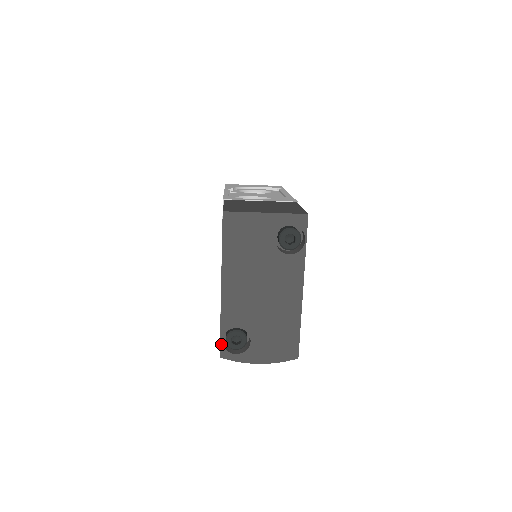
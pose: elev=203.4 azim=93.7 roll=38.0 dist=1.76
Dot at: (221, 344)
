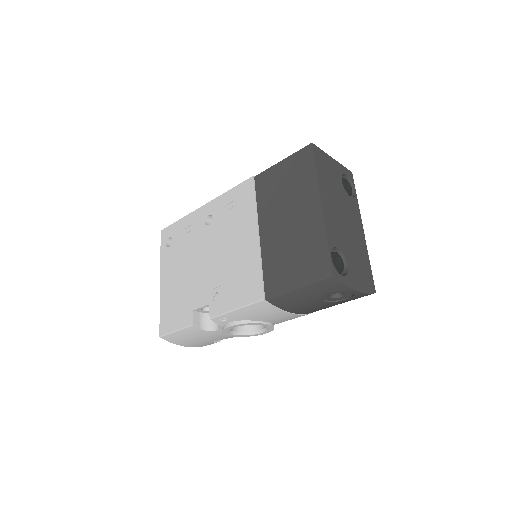
Dot at: (331, 261)
